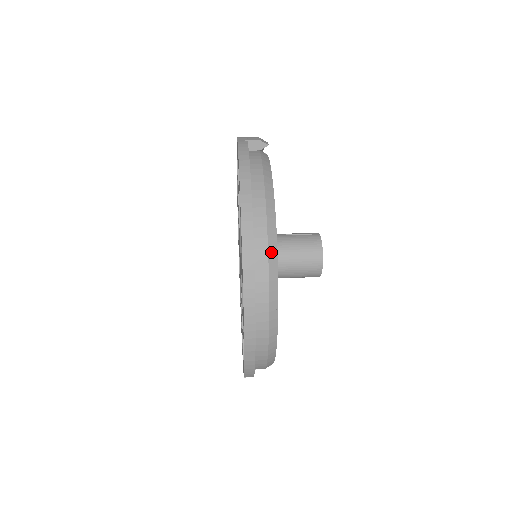
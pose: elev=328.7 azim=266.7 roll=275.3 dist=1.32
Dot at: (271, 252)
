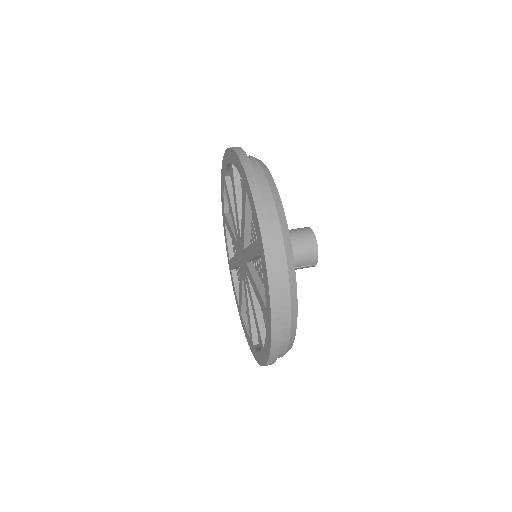
Dot at: (263, 168)
